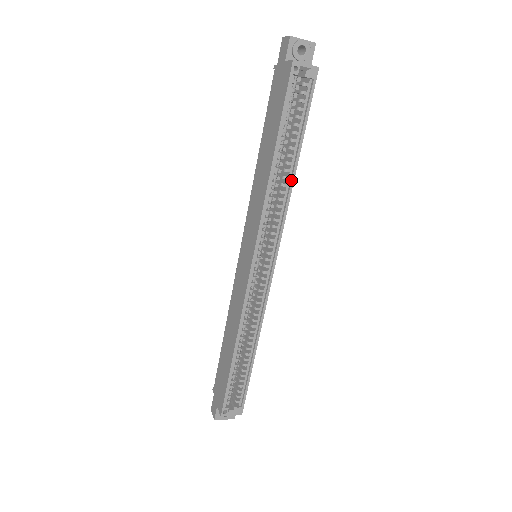
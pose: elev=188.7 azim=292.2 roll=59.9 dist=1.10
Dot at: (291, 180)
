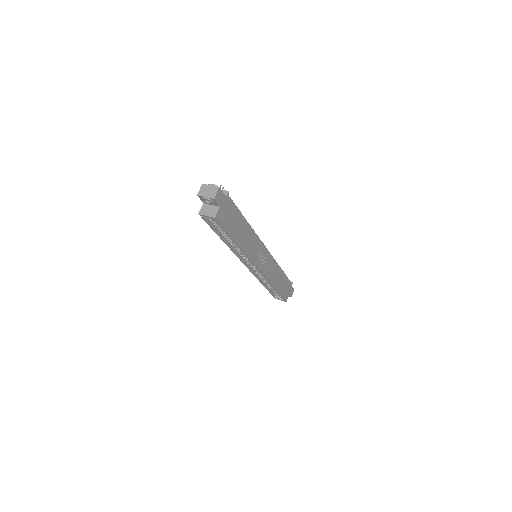
Dot at: occluded
